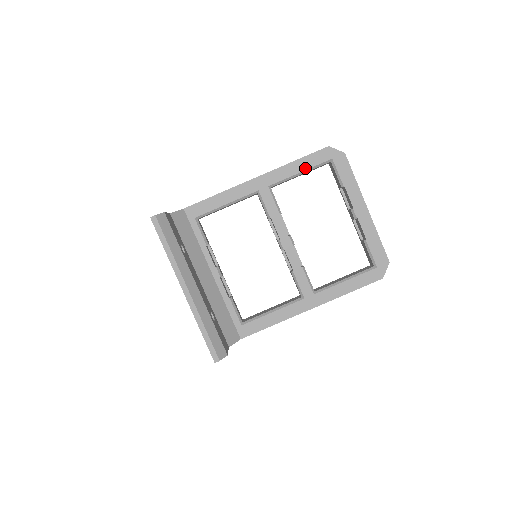
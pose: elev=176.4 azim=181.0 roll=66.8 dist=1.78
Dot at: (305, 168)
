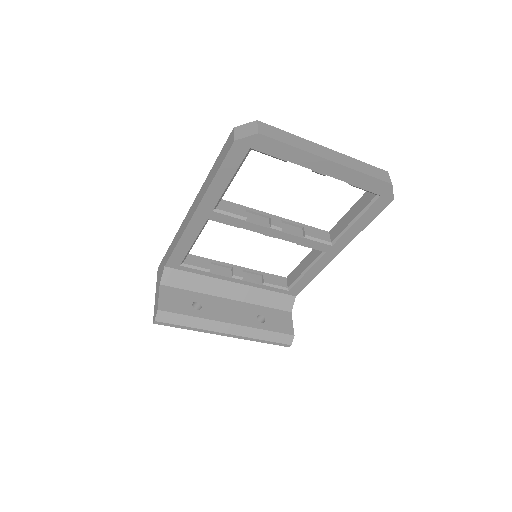
Dot at: (231, 175)
